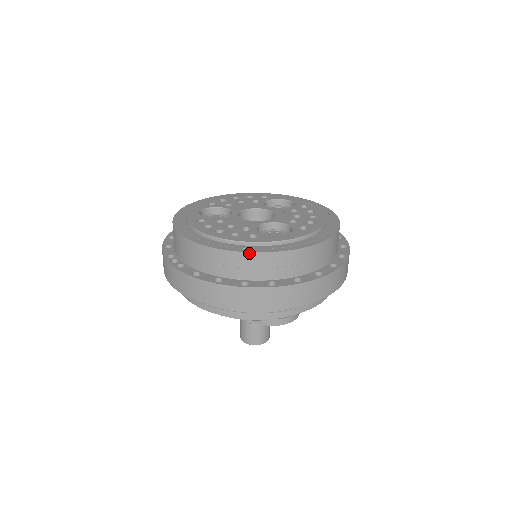
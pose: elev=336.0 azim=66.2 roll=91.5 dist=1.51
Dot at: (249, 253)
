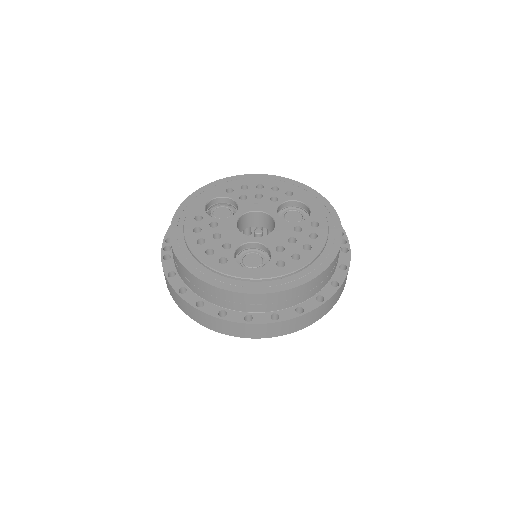
Dot at: (205, 282)
